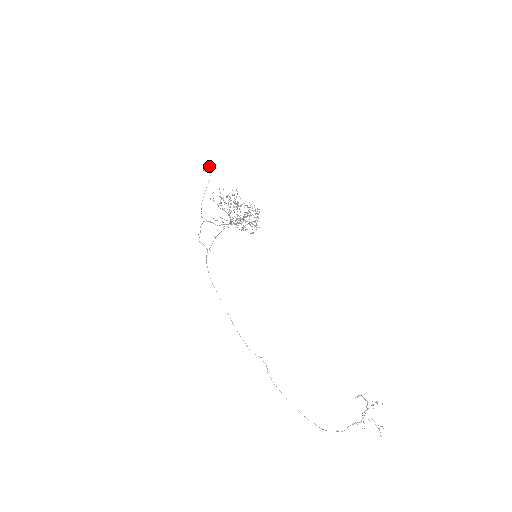
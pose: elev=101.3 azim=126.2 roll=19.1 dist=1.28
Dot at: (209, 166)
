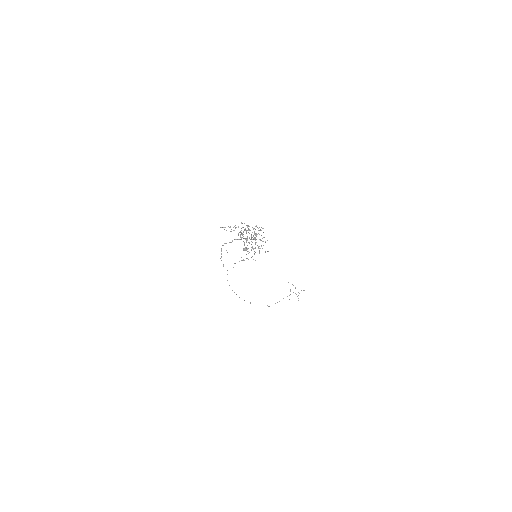
Dot at: (248, 248)
